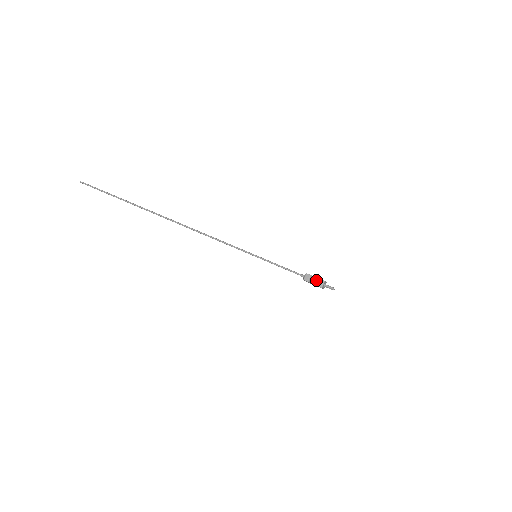
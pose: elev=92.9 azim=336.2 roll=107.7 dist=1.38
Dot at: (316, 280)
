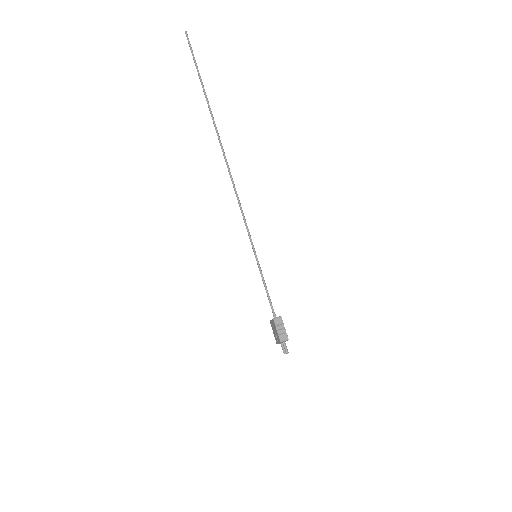
Dot at: (283, 331)
